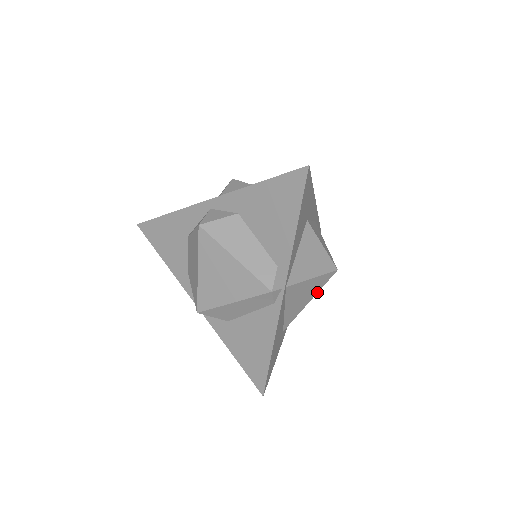
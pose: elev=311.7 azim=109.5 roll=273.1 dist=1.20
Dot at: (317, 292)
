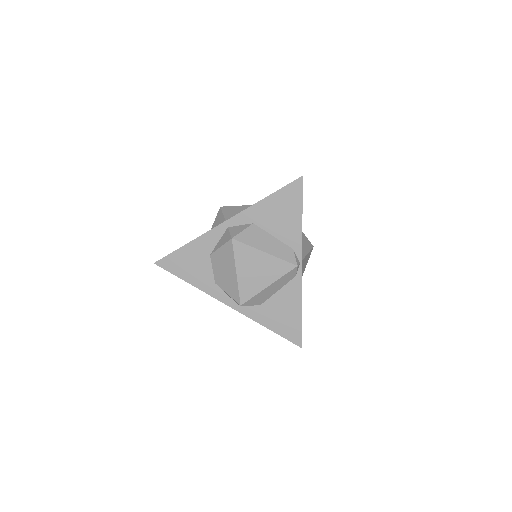
Dot at: occluded
